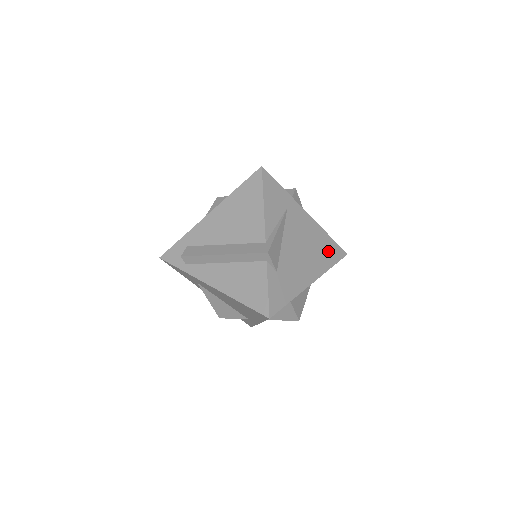
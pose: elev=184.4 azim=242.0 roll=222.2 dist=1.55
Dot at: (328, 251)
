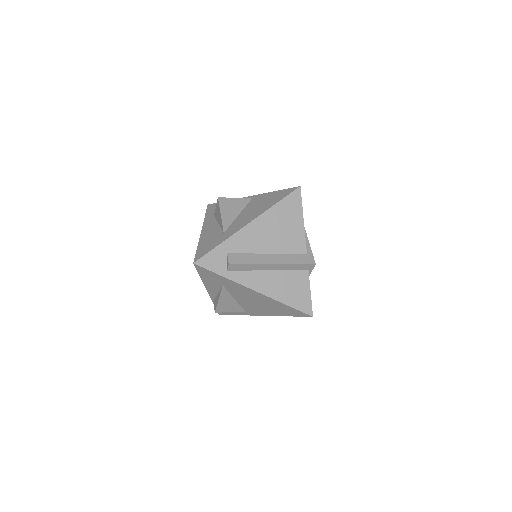
Dot at: occluded
